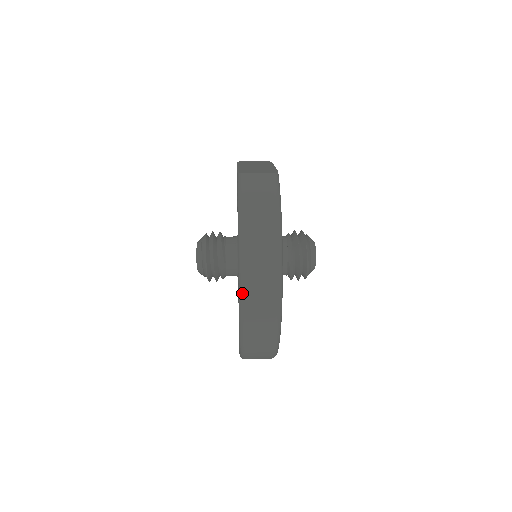
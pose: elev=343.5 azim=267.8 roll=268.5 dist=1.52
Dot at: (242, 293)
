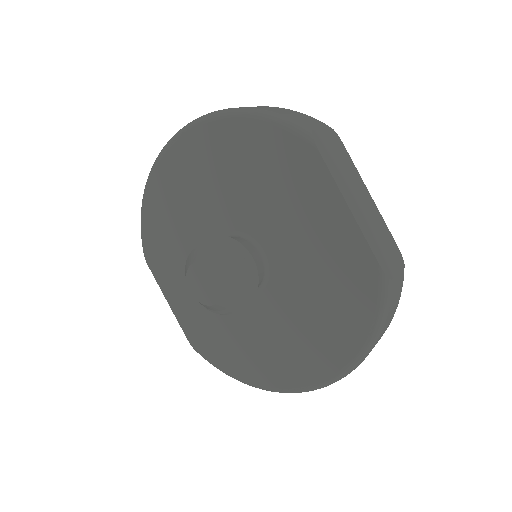
Dot at: occluded
